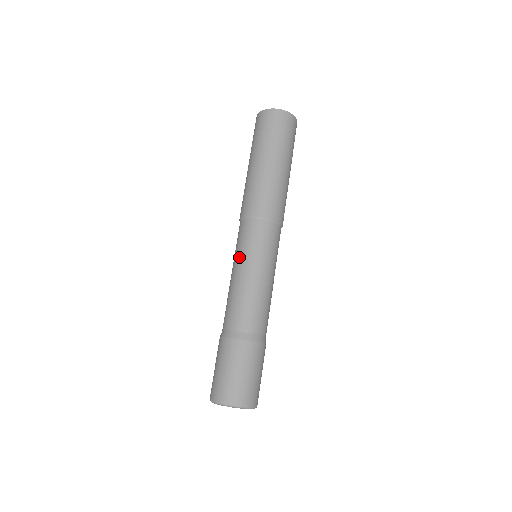
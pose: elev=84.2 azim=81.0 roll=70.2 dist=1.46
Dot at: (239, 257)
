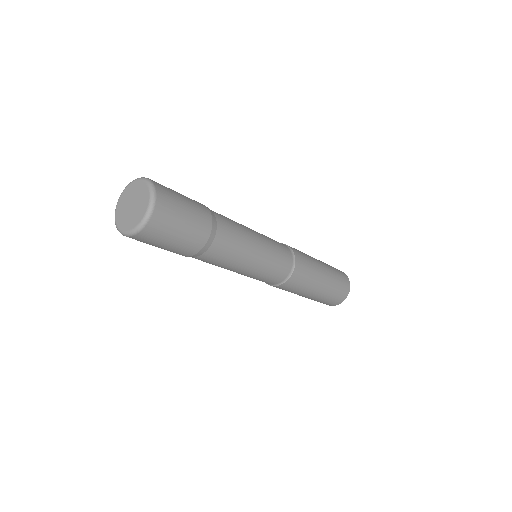
Dot at: occluded
